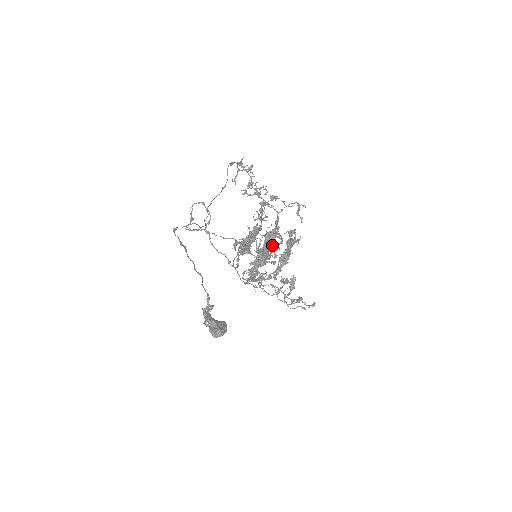
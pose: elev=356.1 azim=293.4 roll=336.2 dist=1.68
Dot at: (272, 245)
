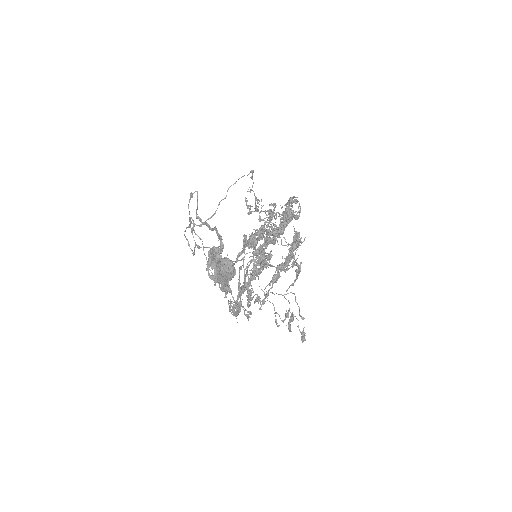
Dot at: (288, 219)
